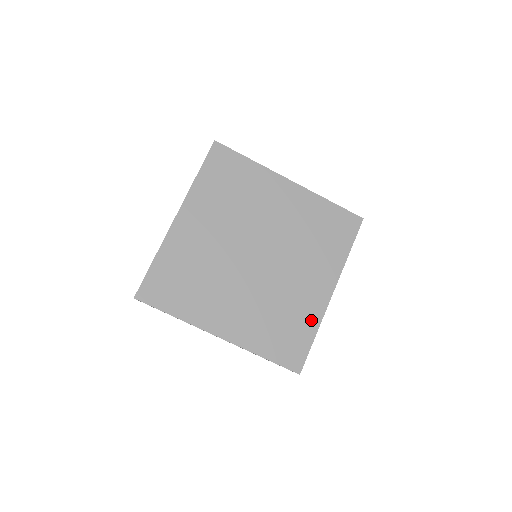
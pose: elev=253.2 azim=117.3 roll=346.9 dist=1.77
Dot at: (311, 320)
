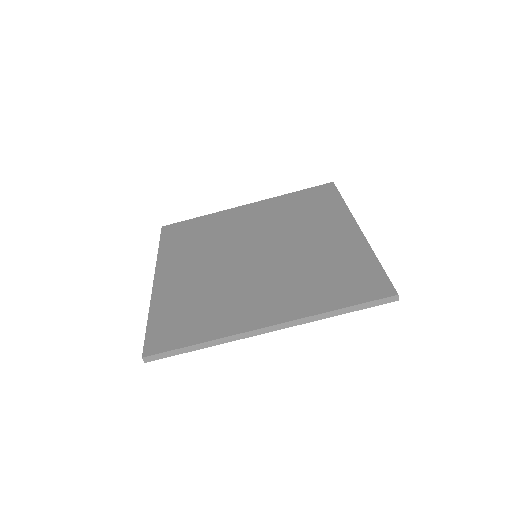
Dot at: (359, 254)
